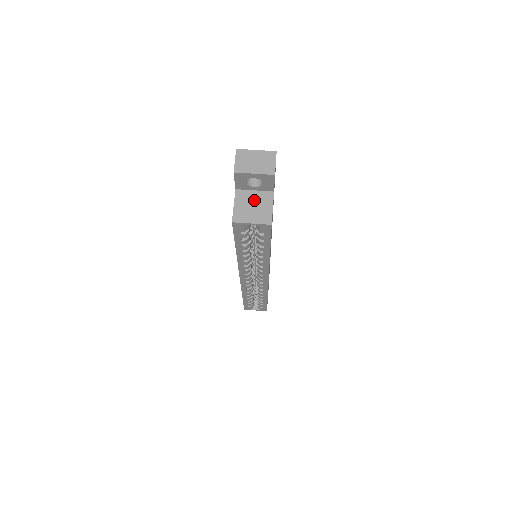
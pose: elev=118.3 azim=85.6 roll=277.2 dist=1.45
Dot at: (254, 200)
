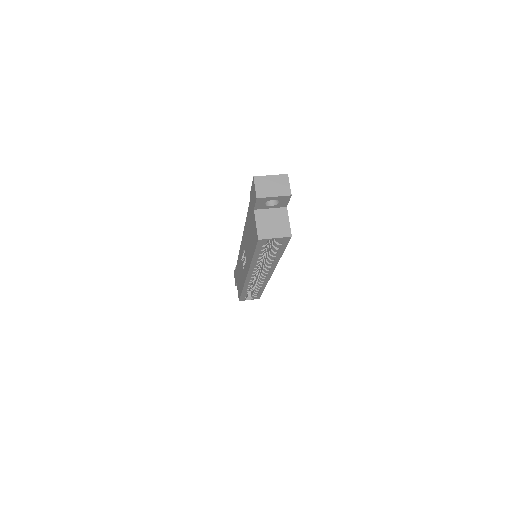
Dot at: (272, 217)
